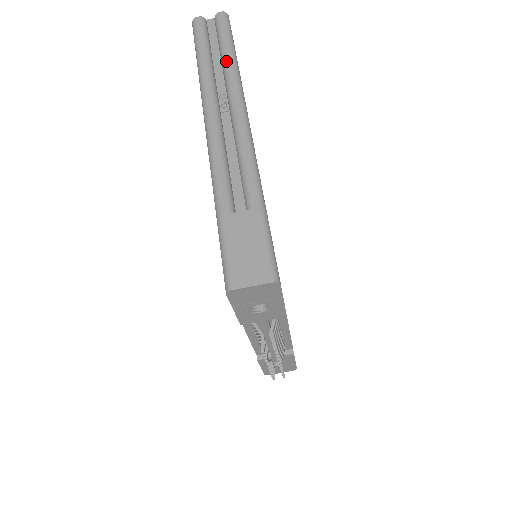
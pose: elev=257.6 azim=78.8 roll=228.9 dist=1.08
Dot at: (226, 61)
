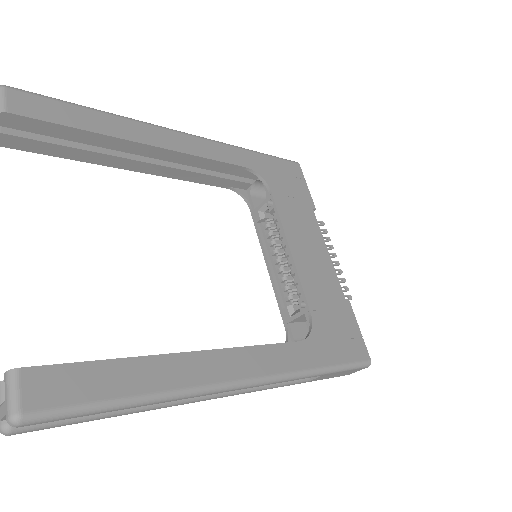
Dot at: occluded
